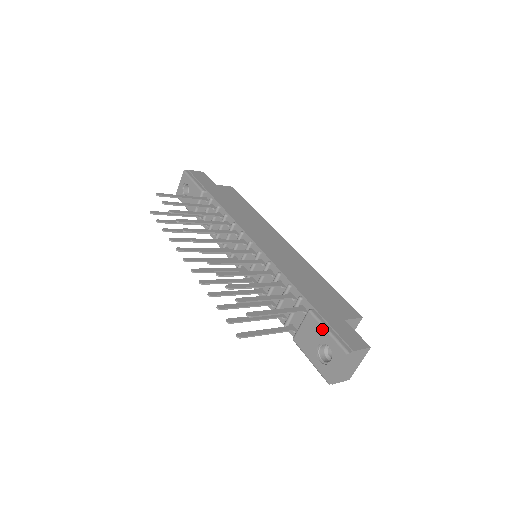
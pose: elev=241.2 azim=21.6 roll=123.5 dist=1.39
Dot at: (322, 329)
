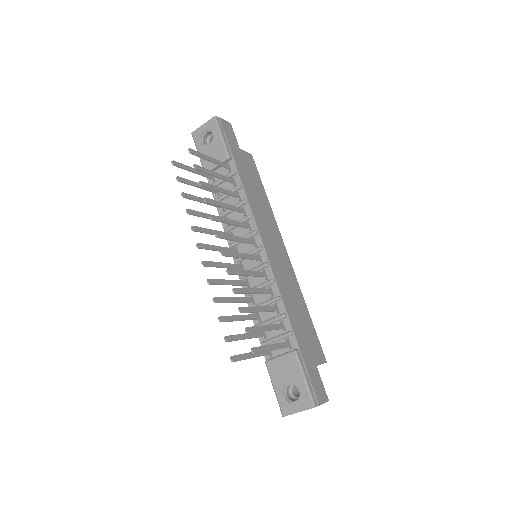
Dot at: (300, 374)
